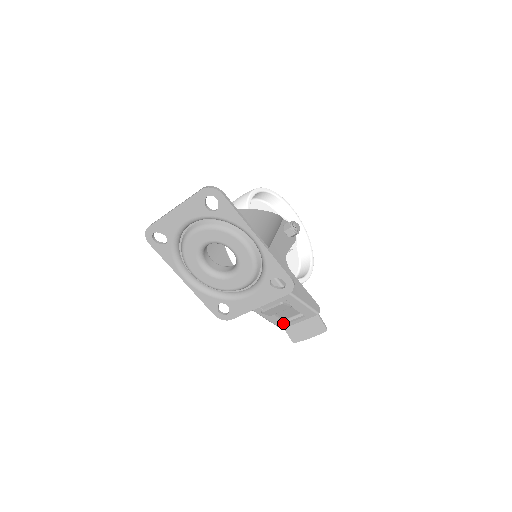
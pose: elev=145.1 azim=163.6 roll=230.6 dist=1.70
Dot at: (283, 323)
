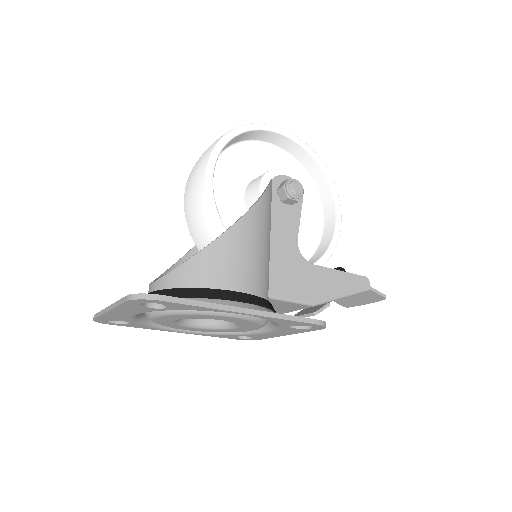
Dot at: occluded
